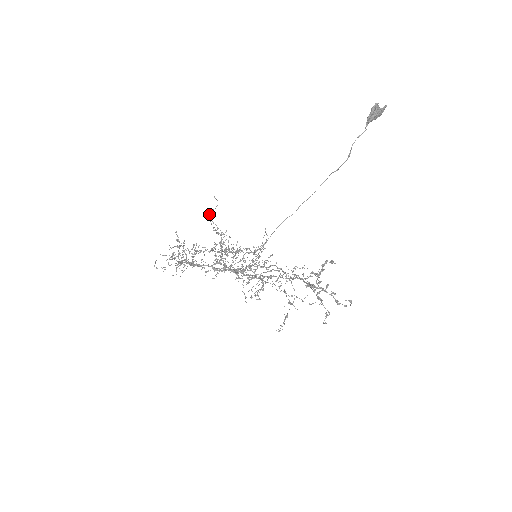
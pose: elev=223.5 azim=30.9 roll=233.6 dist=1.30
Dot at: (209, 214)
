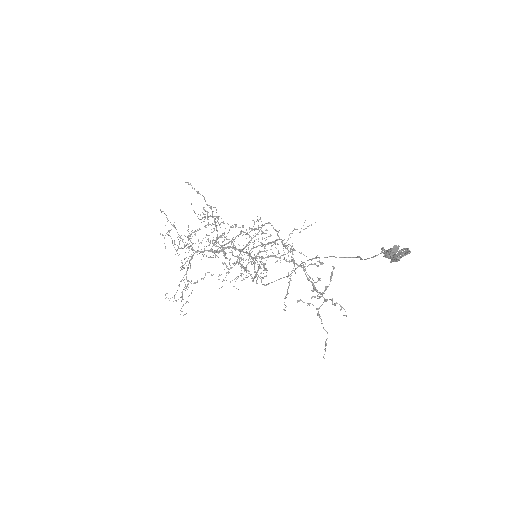
Dot at: occluded
